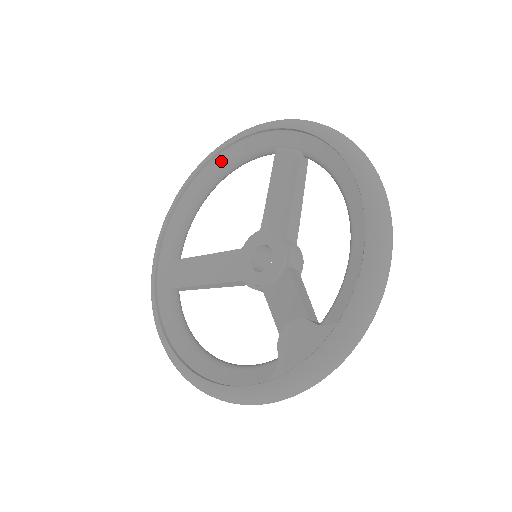
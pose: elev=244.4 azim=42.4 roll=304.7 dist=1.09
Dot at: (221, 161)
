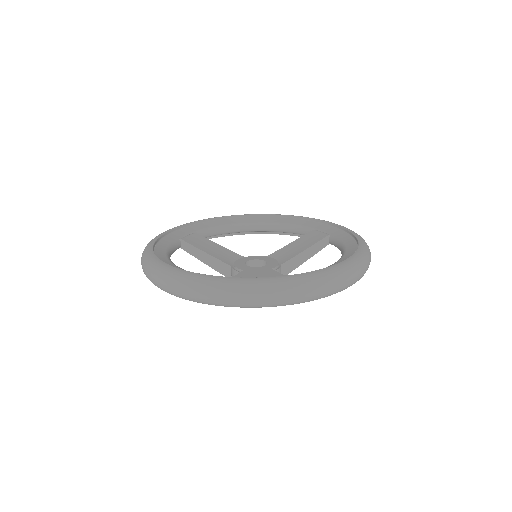
Dot at: (273, 220)
